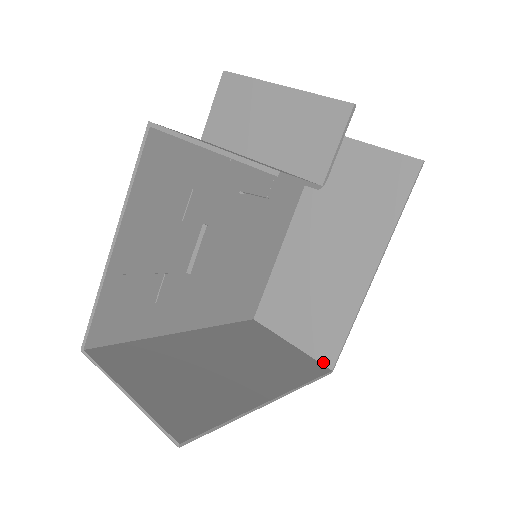
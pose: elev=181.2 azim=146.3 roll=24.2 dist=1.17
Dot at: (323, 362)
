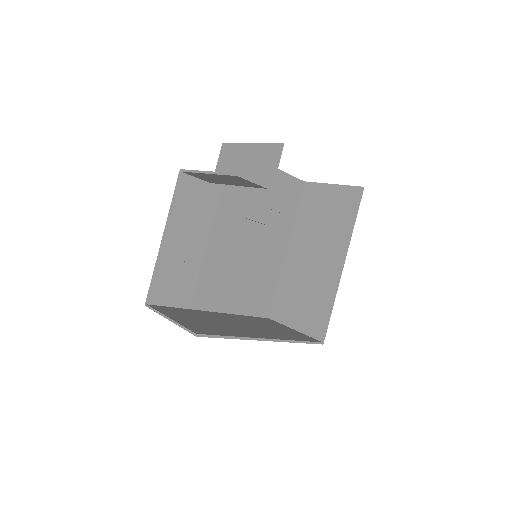
Dot at: (316, 337)
